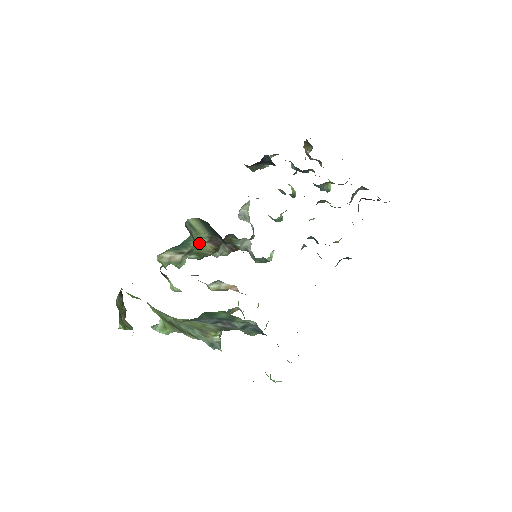
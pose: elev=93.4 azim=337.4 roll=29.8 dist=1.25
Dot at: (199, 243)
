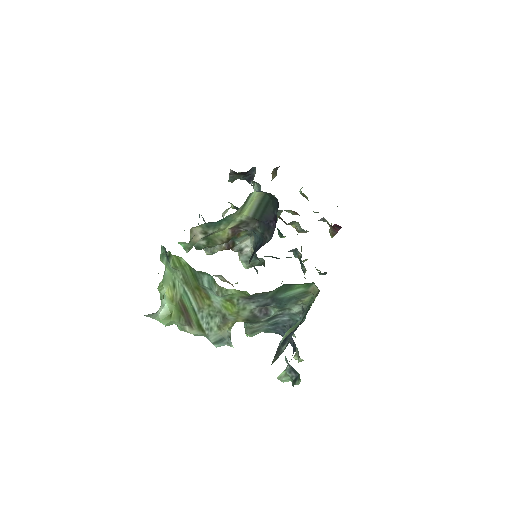
Dot at: (225, 226)
